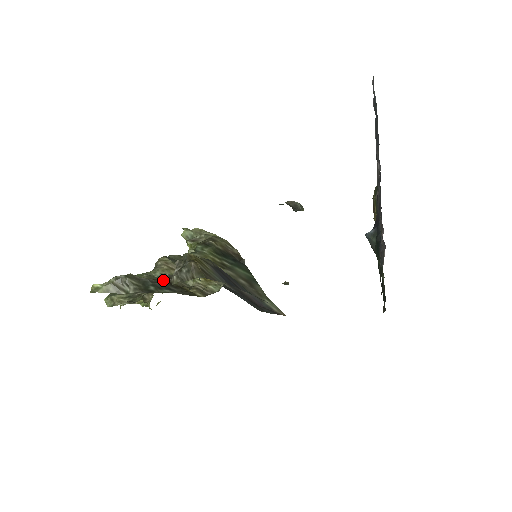
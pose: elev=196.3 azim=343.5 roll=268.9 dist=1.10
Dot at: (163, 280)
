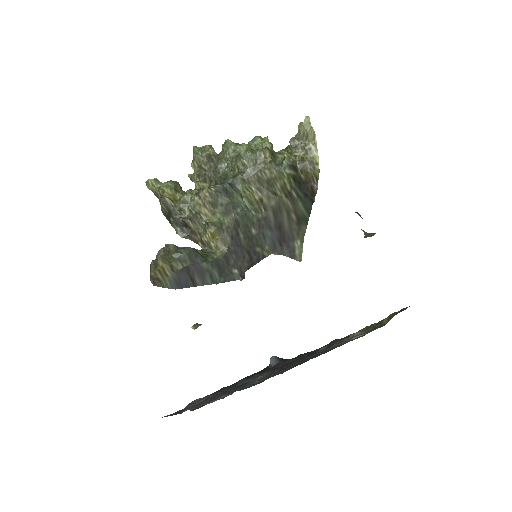
Dot at: (187, 215)
